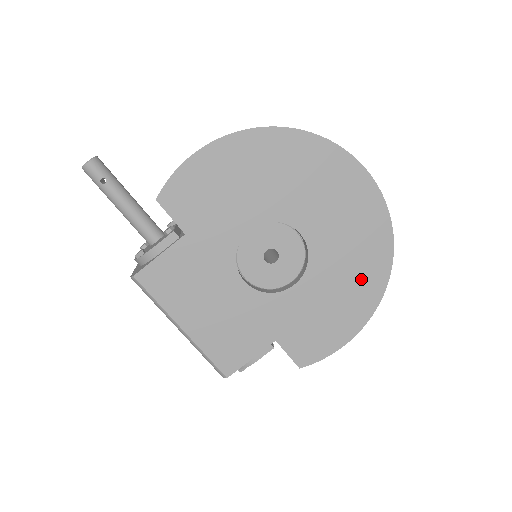
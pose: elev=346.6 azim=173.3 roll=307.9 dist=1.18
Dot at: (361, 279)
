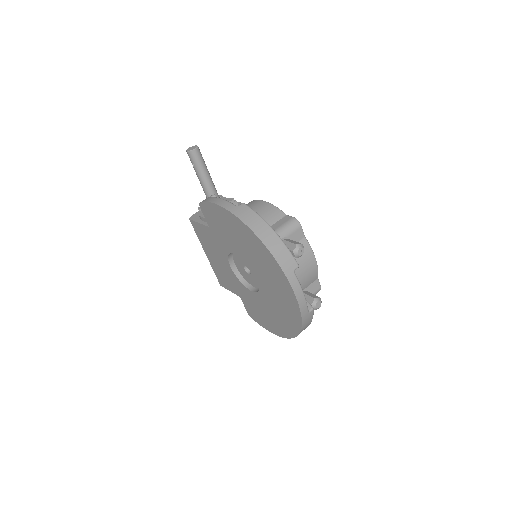
Dot at: (281, 322)
